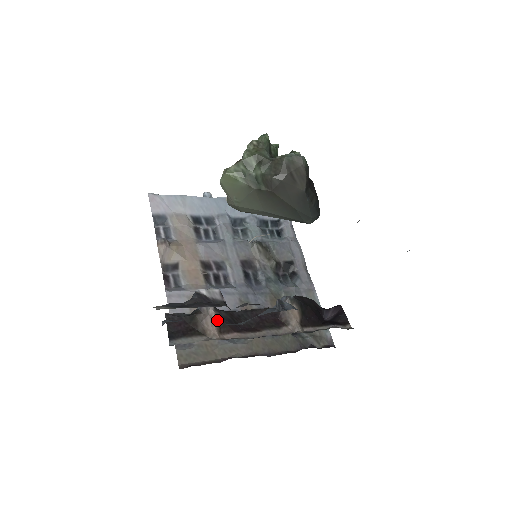
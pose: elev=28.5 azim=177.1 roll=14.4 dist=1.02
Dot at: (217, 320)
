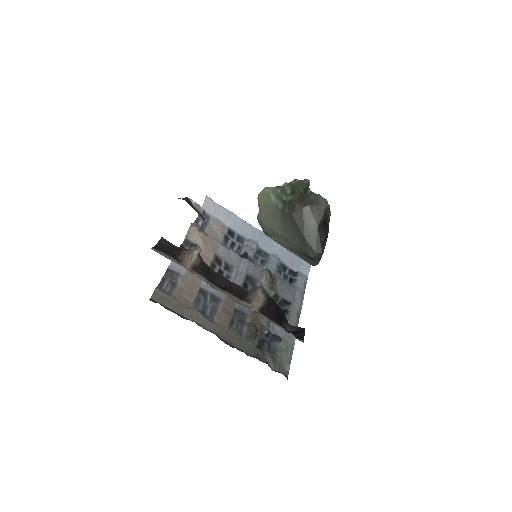
Dot at: (196, 261)
